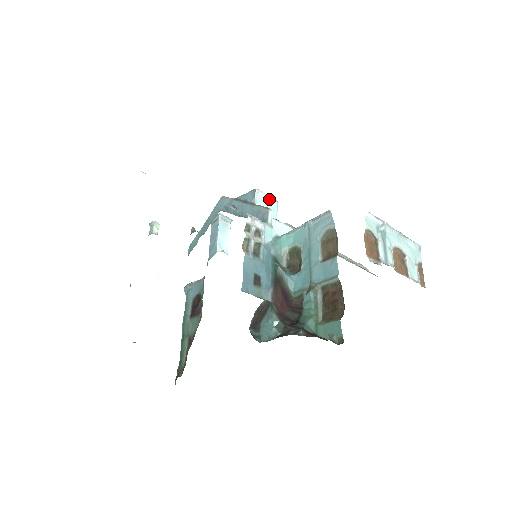
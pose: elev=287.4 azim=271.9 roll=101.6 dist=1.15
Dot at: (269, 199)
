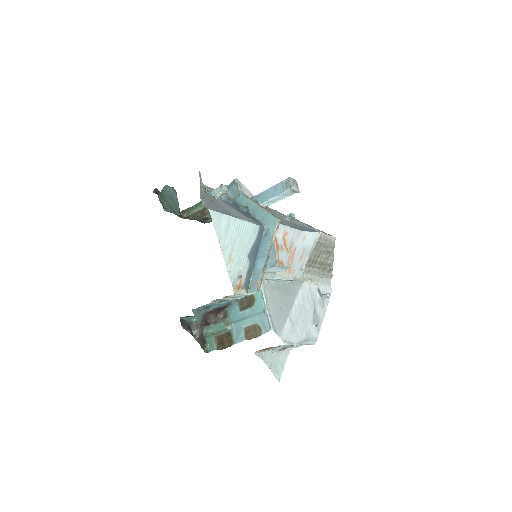
Dot at: (283, 268)
